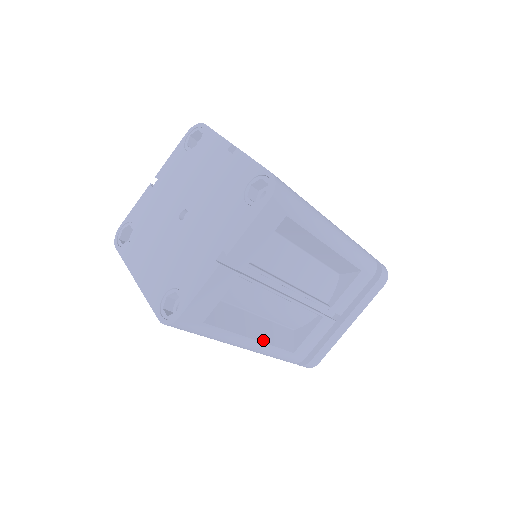
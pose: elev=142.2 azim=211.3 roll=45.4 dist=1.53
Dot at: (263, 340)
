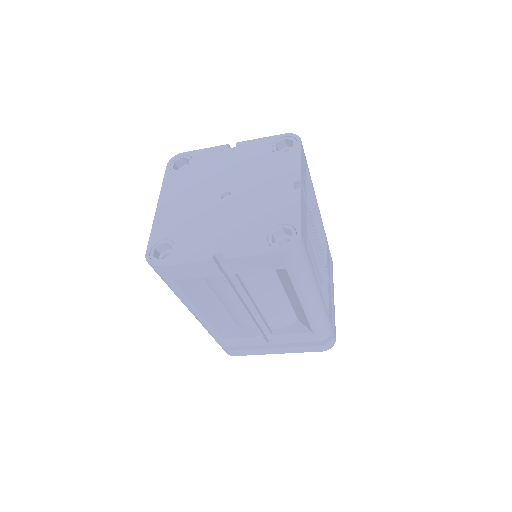
Dot at: (206, 317)
